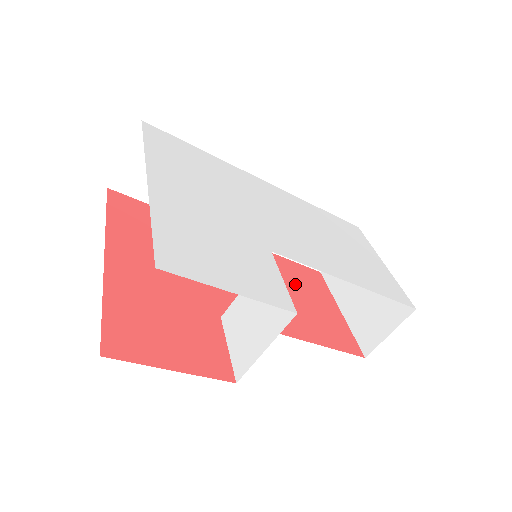
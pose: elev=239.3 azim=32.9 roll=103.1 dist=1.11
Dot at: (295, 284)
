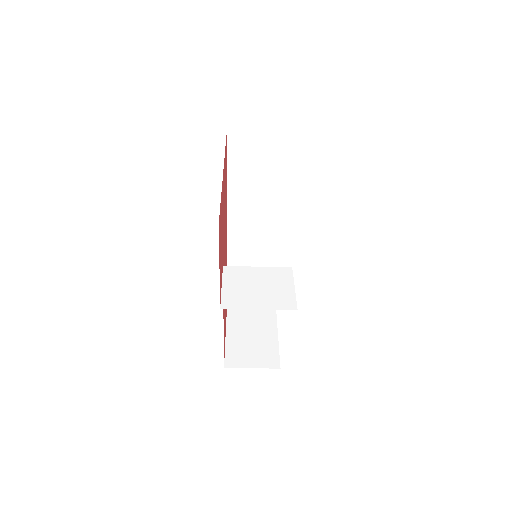
Dot at: occluded
